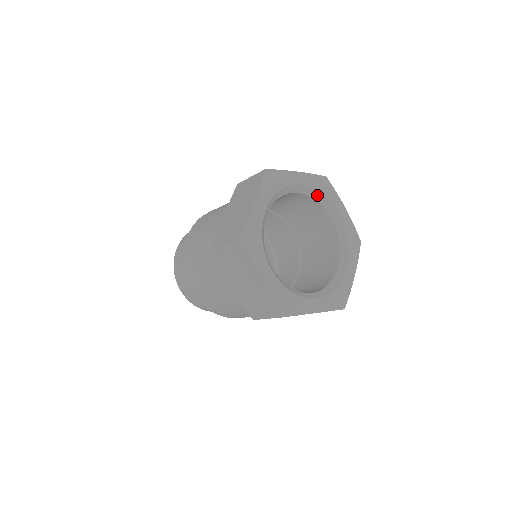
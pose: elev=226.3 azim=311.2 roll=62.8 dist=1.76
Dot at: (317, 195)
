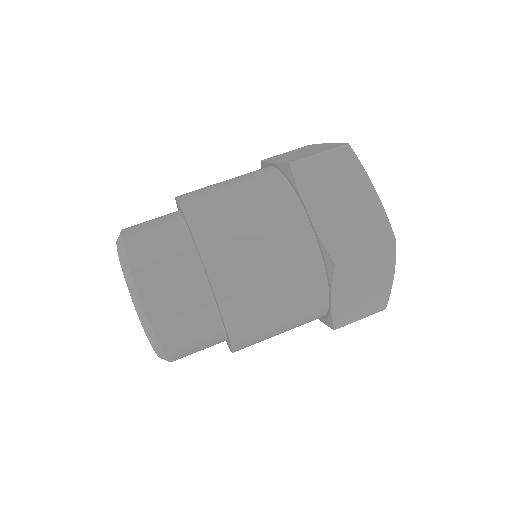
Dot at: occluded
